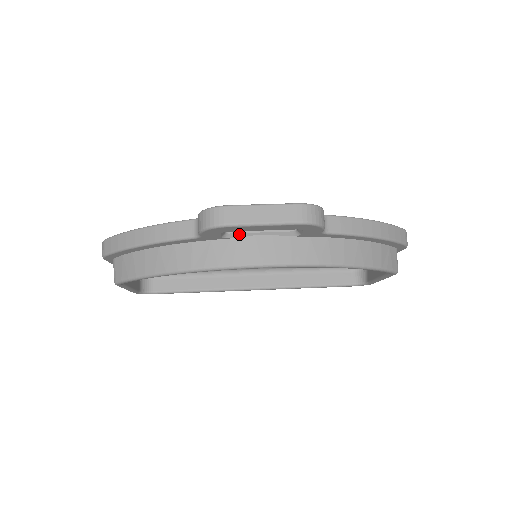
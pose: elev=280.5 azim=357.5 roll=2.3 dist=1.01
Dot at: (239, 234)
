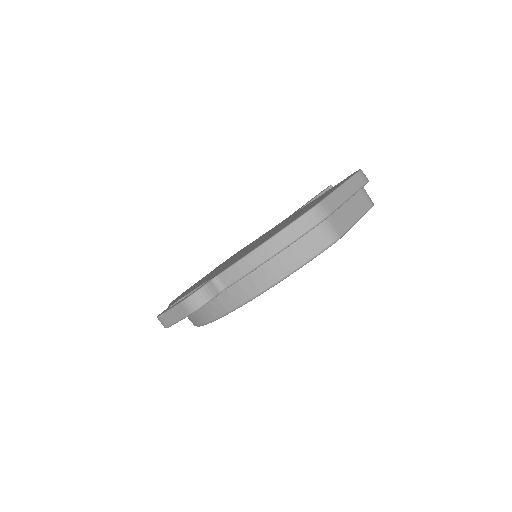
Dot at: occluded
